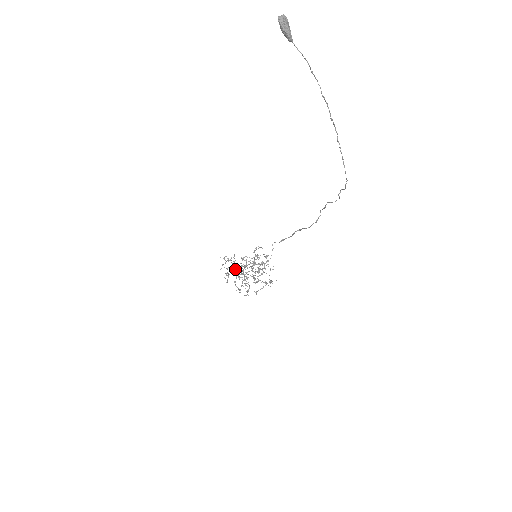
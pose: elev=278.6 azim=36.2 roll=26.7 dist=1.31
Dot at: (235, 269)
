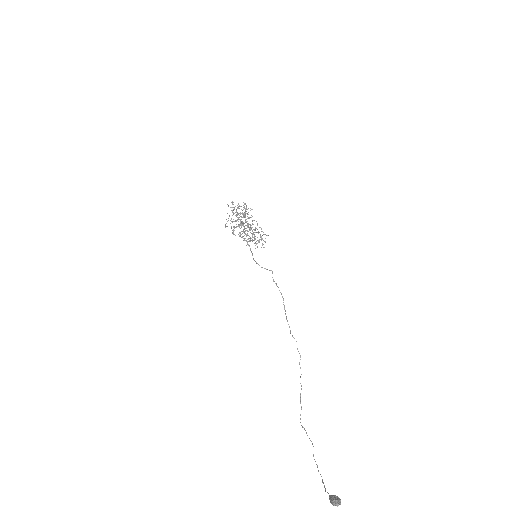
Dot at: occluded
